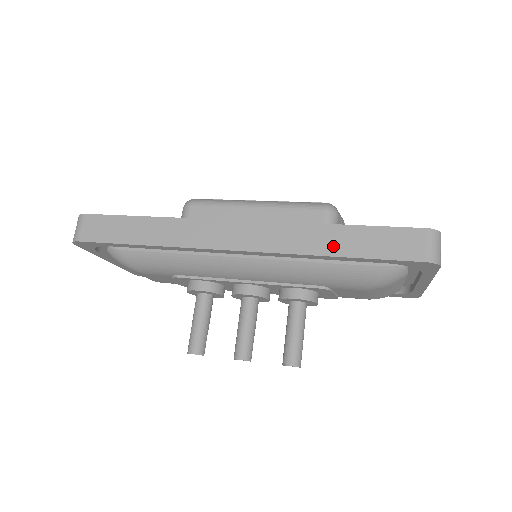
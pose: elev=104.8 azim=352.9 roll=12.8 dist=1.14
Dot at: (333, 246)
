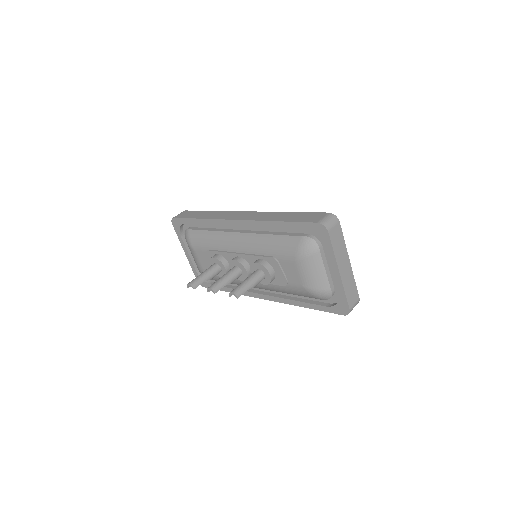
Dot at: (279, 218)
